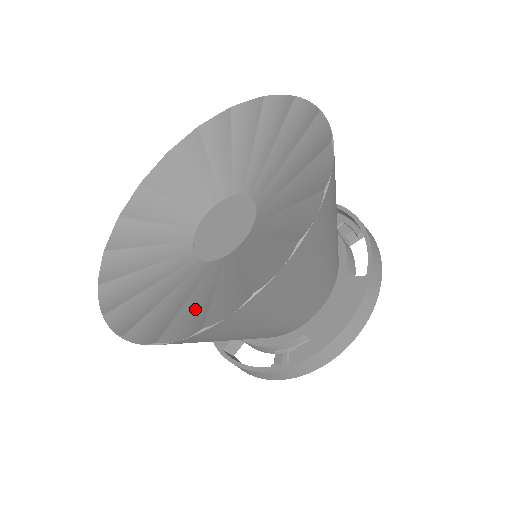
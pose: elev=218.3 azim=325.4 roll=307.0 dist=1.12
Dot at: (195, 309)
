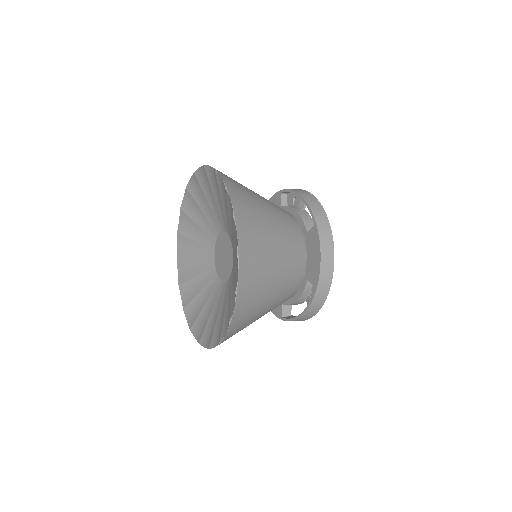
Dot at: (227, 313)
